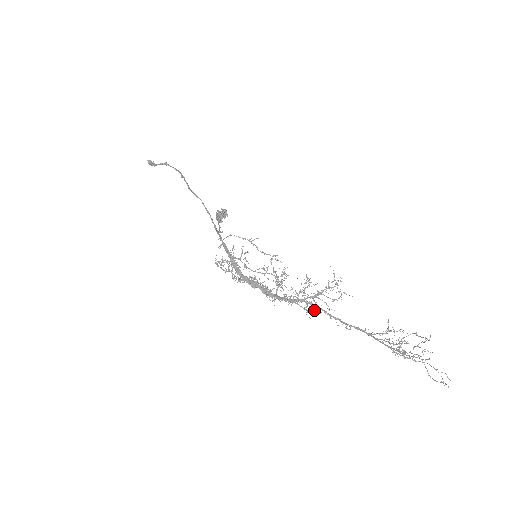
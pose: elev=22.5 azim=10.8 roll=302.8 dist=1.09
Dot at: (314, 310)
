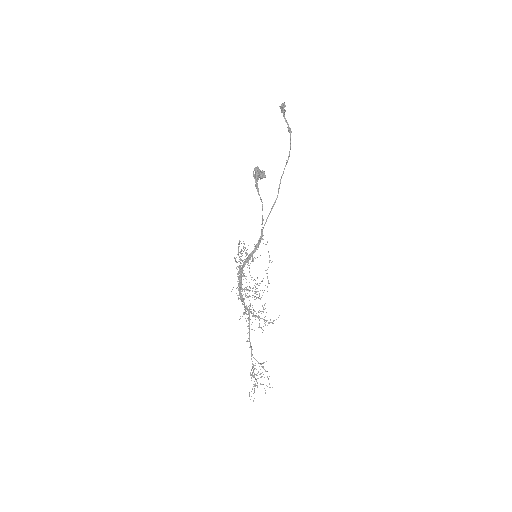
Dot at: occluded
